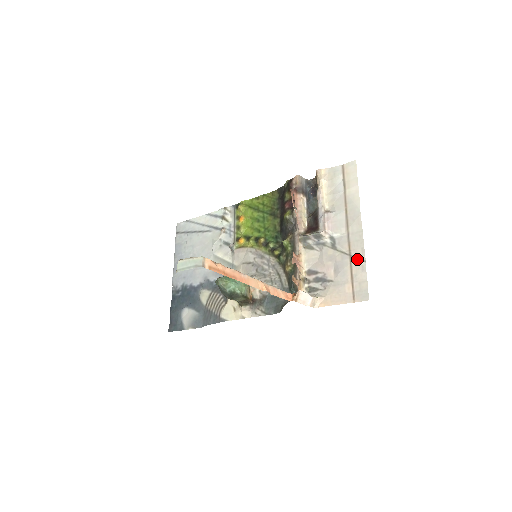
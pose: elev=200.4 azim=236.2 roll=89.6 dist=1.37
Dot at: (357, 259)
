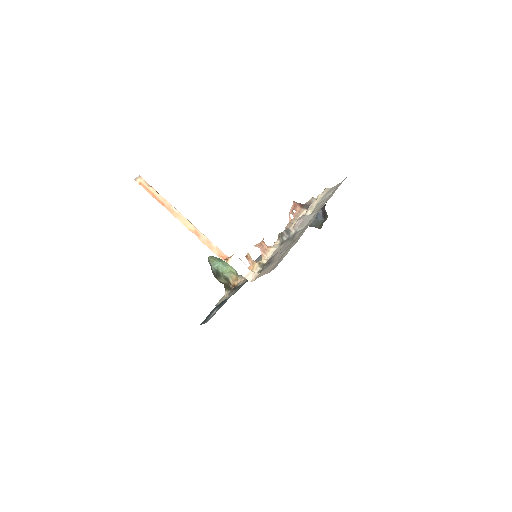
Dot at: (295, 242)
